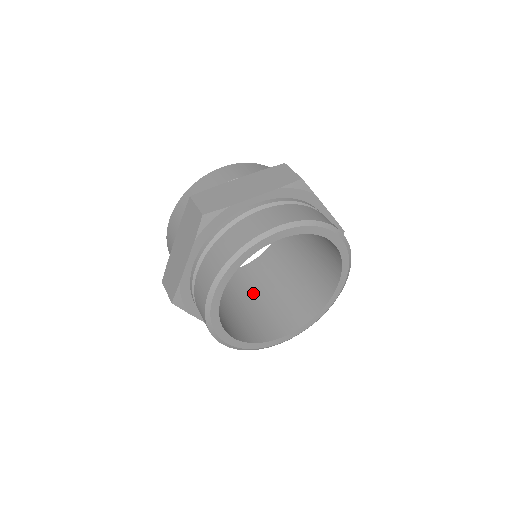
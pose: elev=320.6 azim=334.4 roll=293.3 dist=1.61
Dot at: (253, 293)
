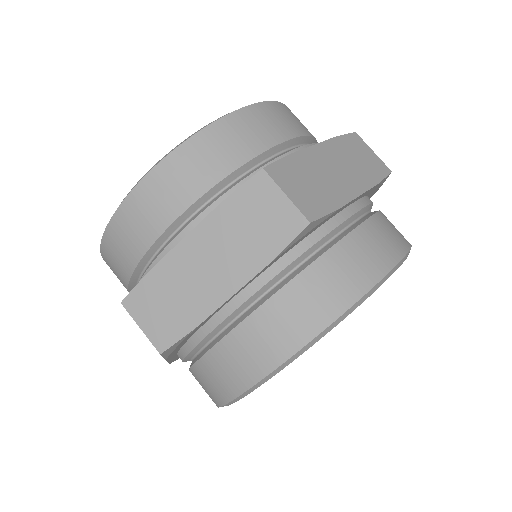
Dot at: occluded
